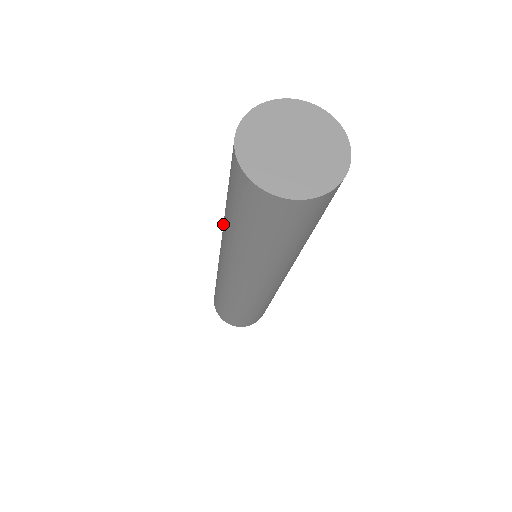
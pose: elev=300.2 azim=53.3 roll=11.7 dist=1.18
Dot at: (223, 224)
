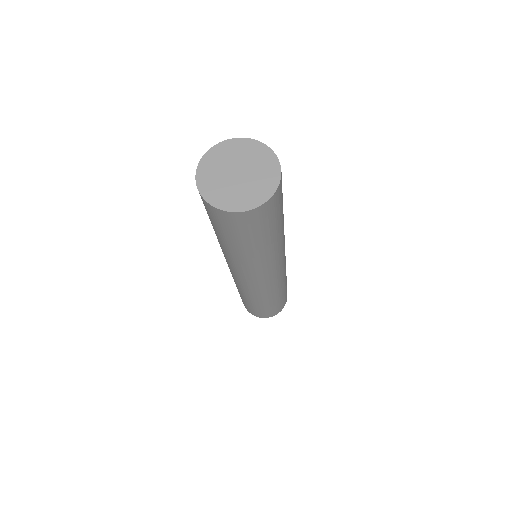
Dot at: occluded
